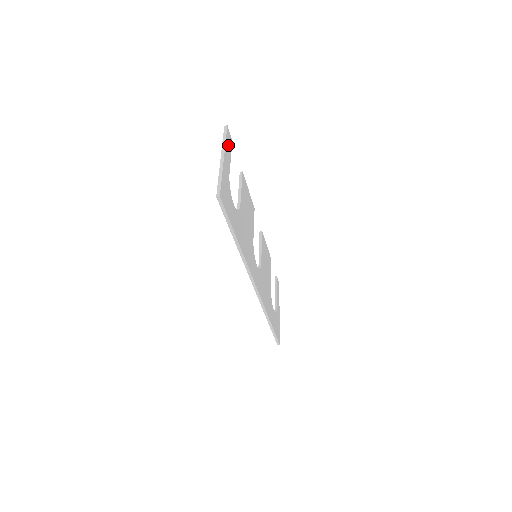
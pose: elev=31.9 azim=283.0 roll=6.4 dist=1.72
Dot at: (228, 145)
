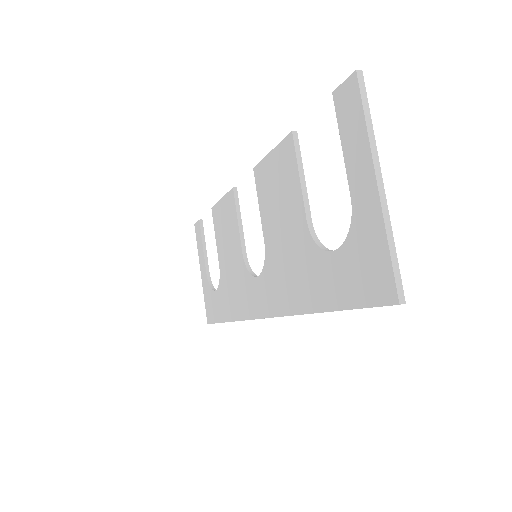
Dot at: (358, 124)
